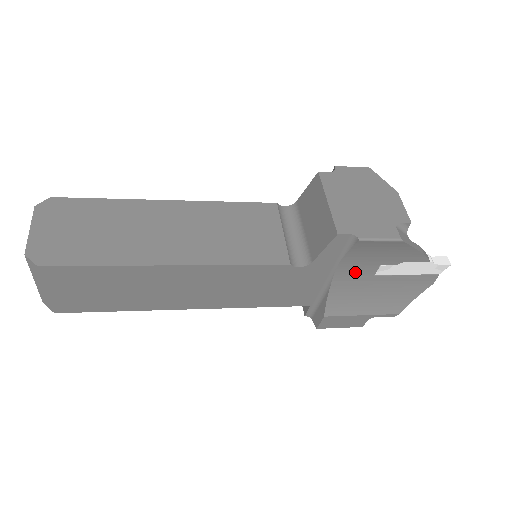
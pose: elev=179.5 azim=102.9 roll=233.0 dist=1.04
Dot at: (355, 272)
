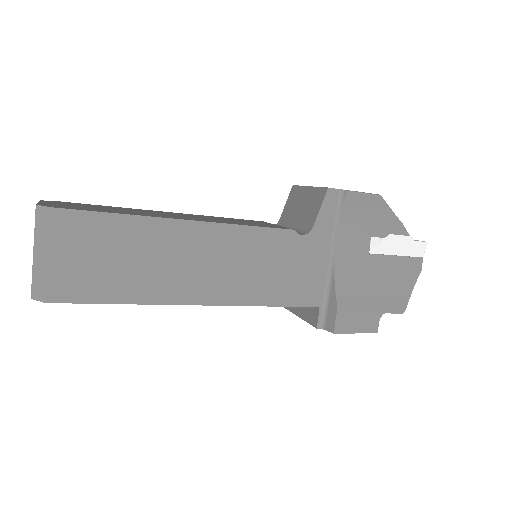
Dot at: (352, 247)
